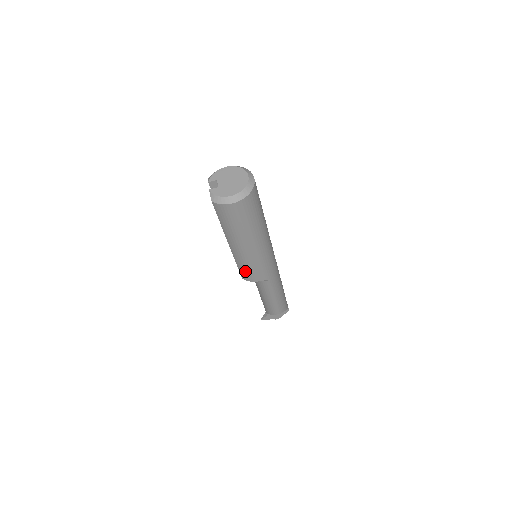
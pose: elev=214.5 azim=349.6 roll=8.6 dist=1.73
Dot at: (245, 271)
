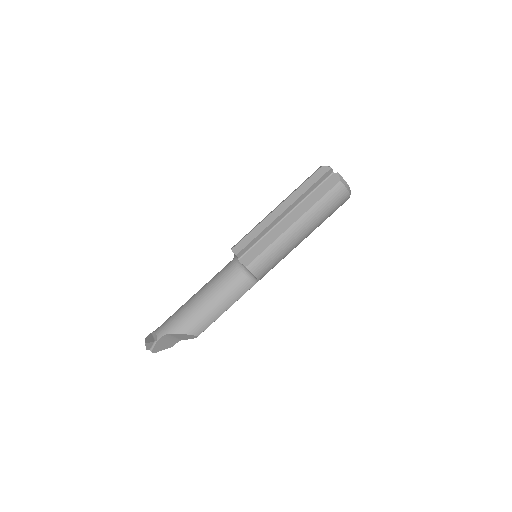
Dot at: (266, 259)
